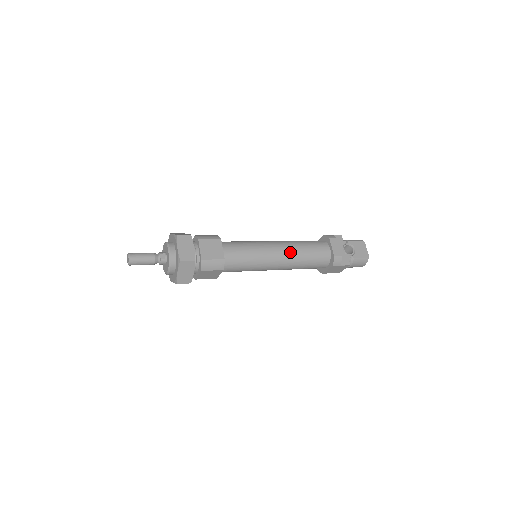
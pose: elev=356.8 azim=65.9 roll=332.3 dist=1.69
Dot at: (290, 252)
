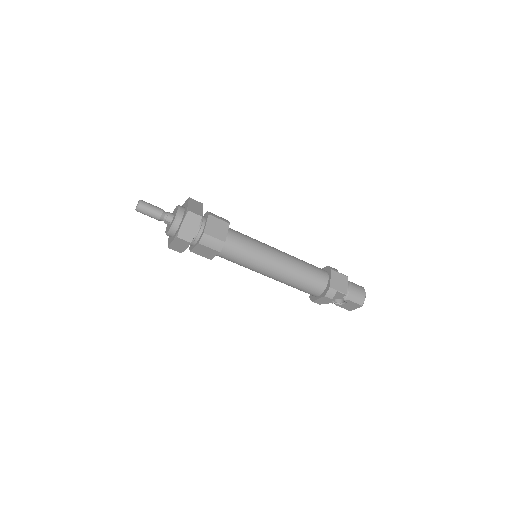
Dot at: occluded
